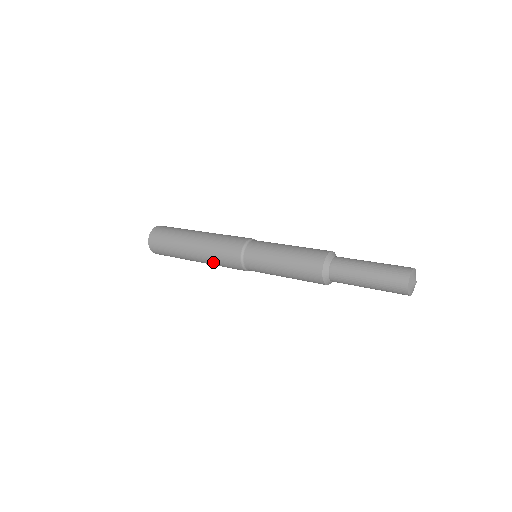
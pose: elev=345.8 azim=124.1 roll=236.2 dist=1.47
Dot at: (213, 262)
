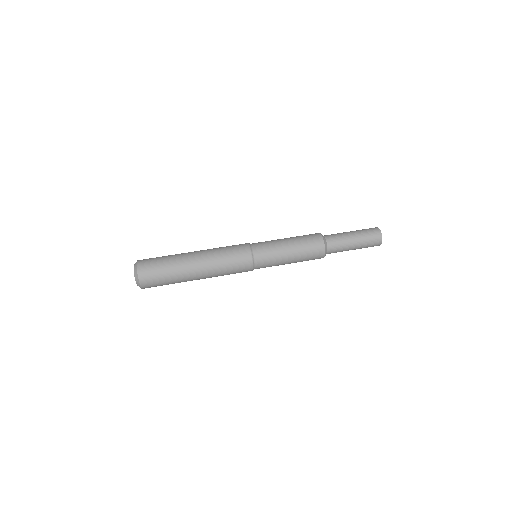
Dot at: occluded
